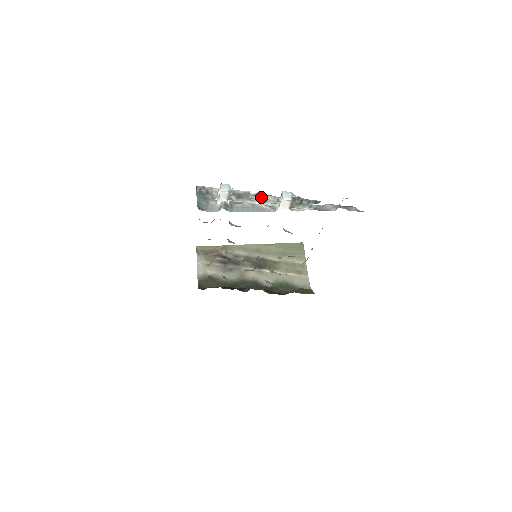
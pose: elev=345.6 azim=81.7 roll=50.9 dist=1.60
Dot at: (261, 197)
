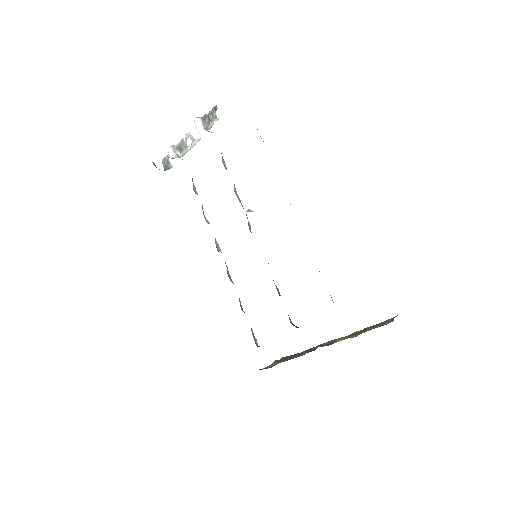
Dot at: (190, 138)
